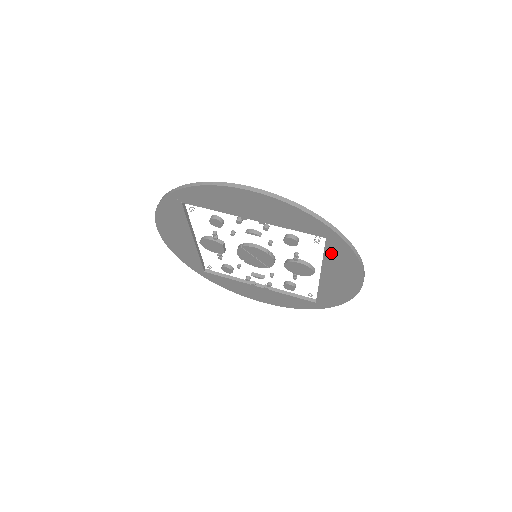
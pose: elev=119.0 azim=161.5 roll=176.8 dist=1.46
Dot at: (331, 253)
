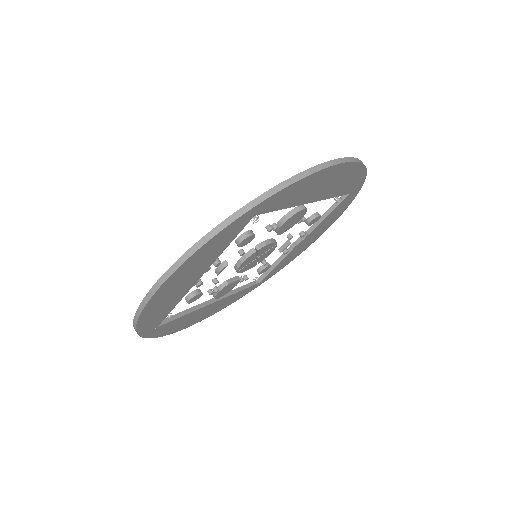
Dot at: (281, 204)
